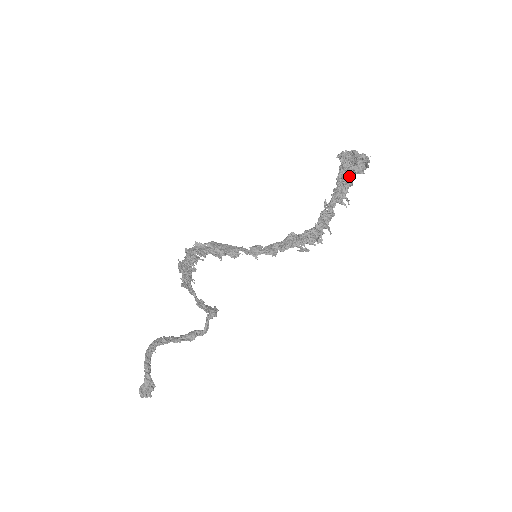
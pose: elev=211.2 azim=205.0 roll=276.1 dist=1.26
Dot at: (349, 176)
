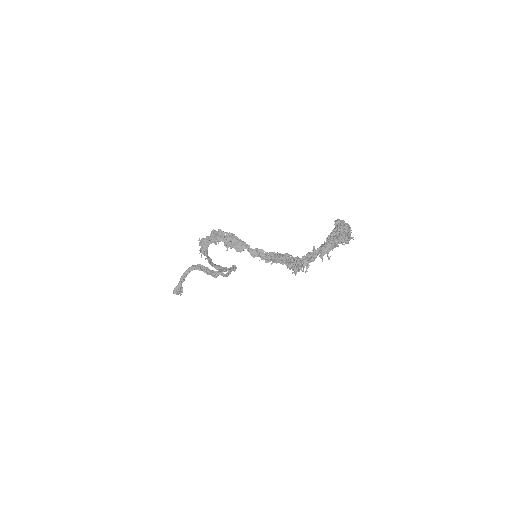
Dot at: (336, 240)
